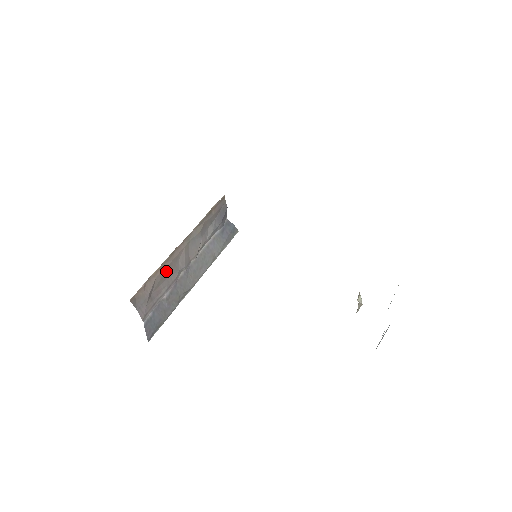
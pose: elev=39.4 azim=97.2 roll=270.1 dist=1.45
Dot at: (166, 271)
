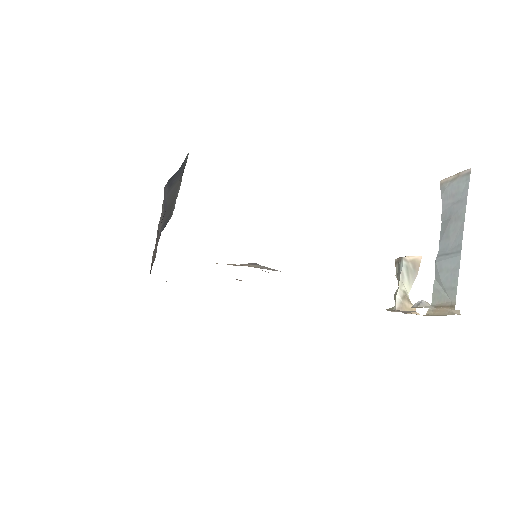
Dot at: (155, 254)
